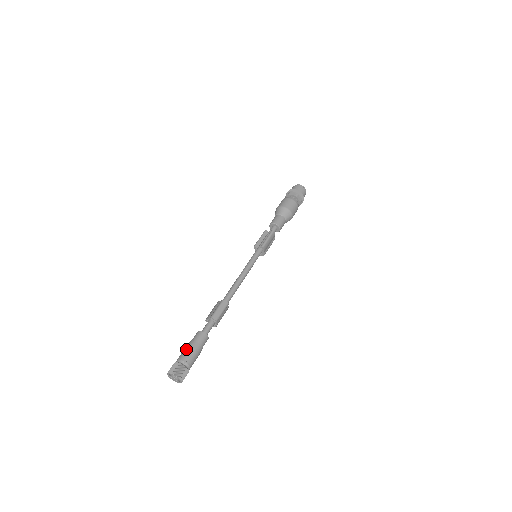
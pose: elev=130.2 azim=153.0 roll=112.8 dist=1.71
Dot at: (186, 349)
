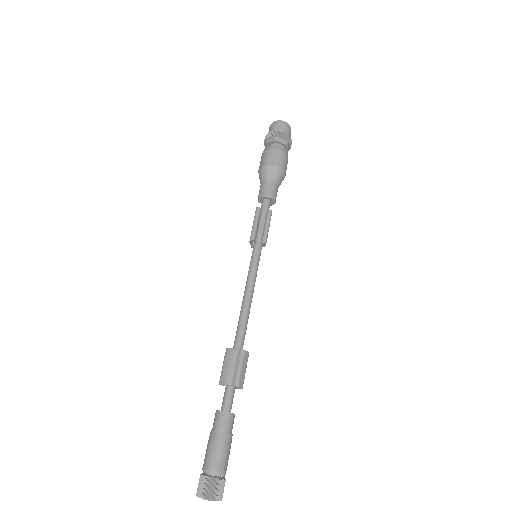
Dot at: (218, 450)
